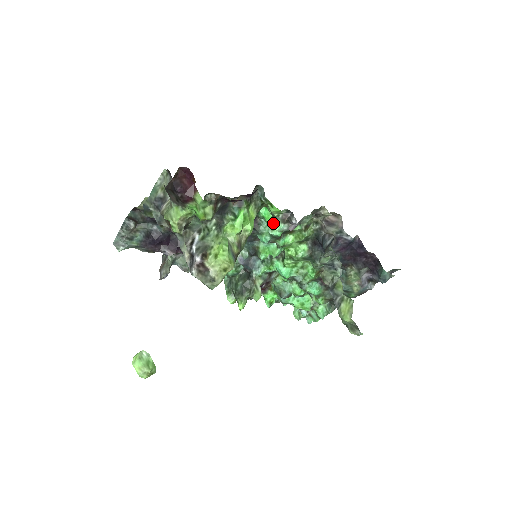
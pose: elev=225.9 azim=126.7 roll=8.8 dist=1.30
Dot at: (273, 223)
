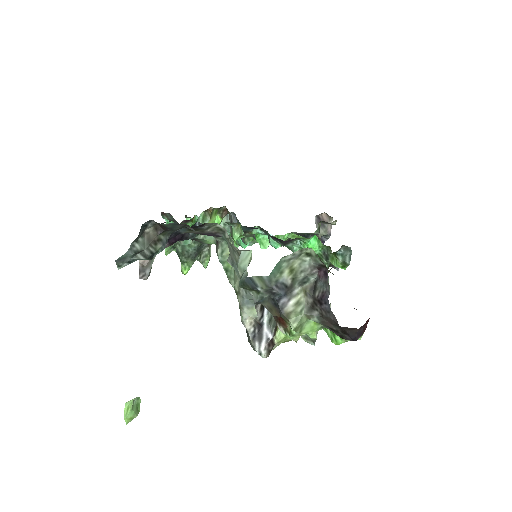
Dot at: occluded
